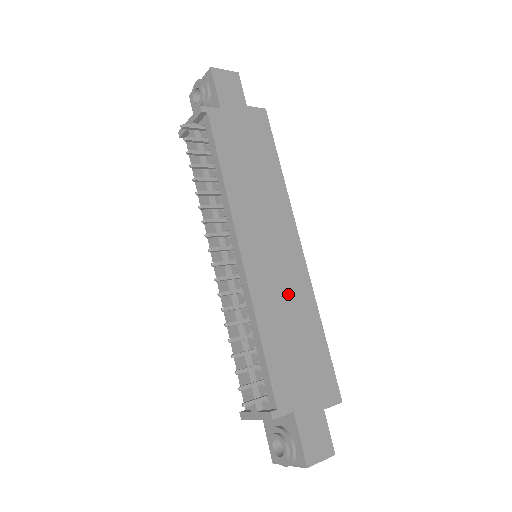
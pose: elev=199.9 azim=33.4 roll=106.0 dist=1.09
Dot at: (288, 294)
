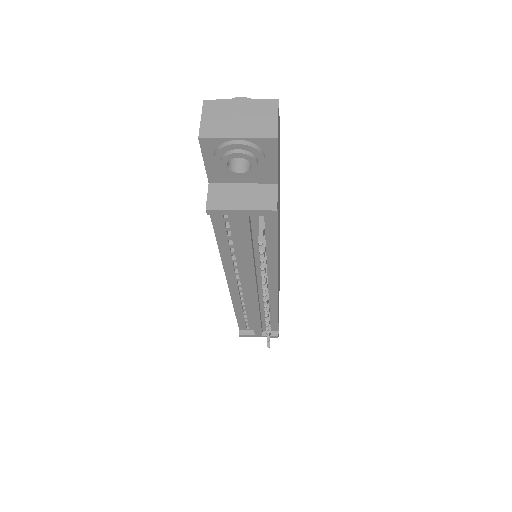
Dot at: occluded
